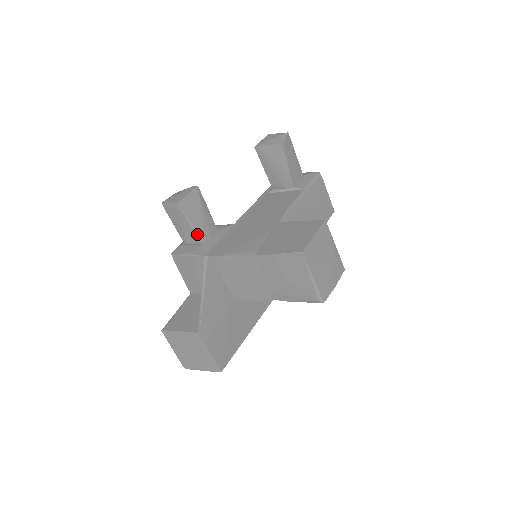
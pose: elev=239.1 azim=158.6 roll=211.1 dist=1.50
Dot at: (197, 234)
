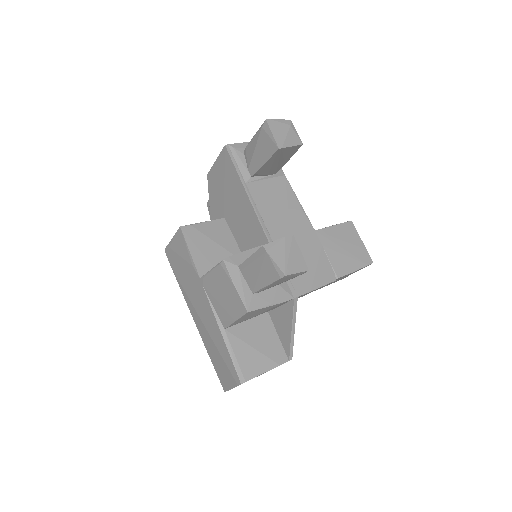
Dot at: occluded
